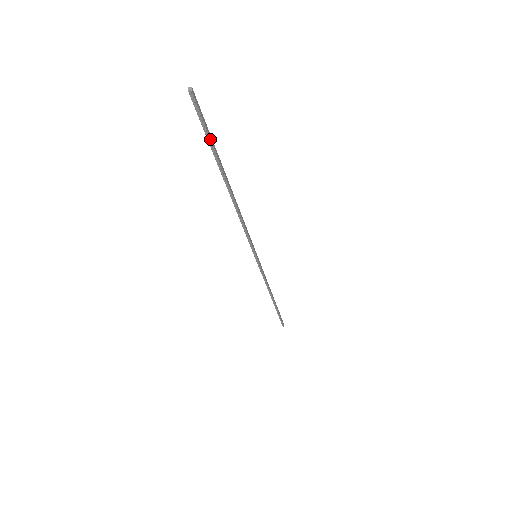
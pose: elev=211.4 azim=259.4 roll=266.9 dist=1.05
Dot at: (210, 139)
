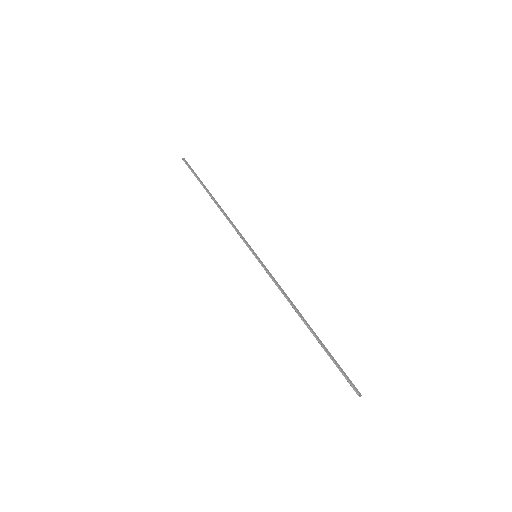
Dot at: (195, 174)
